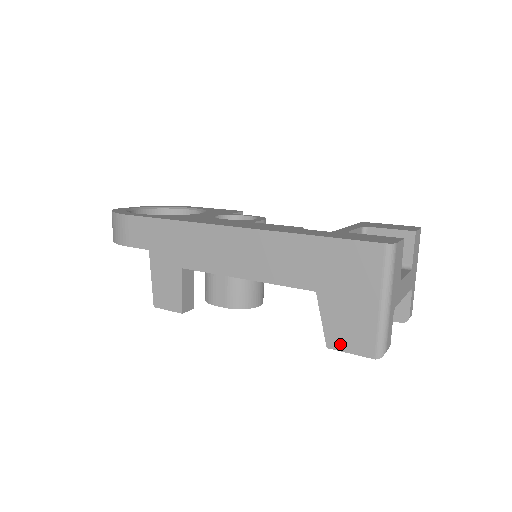
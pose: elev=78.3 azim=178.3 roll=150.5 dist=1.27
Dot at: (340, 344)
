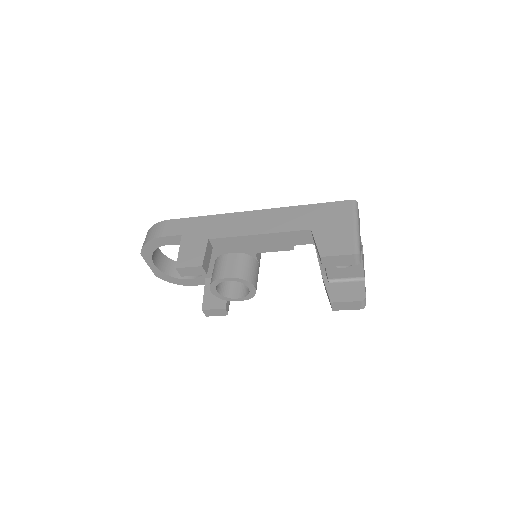
Dot at: (330, 252)
